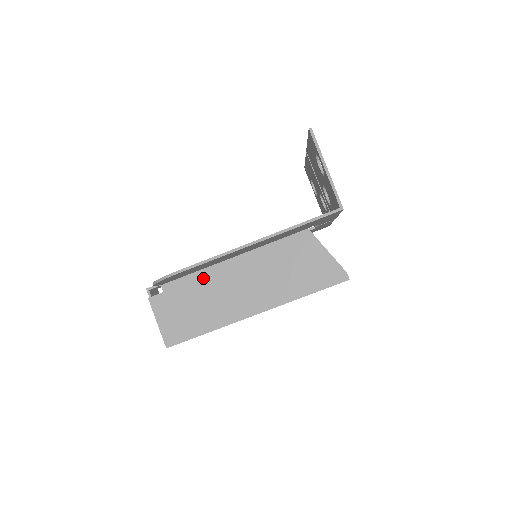
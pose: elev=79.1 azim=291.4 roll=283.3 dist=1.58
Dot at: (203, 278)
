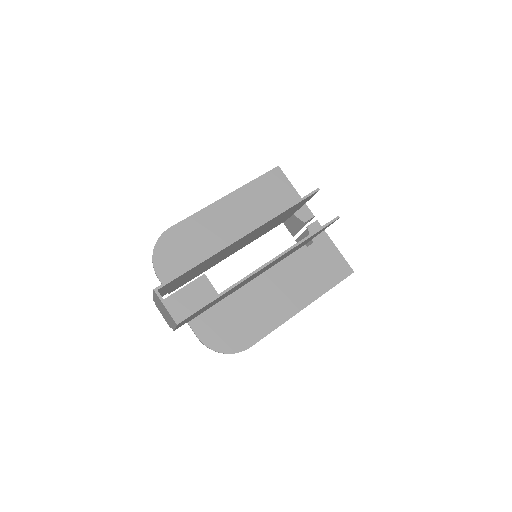
Dot at: occluded
